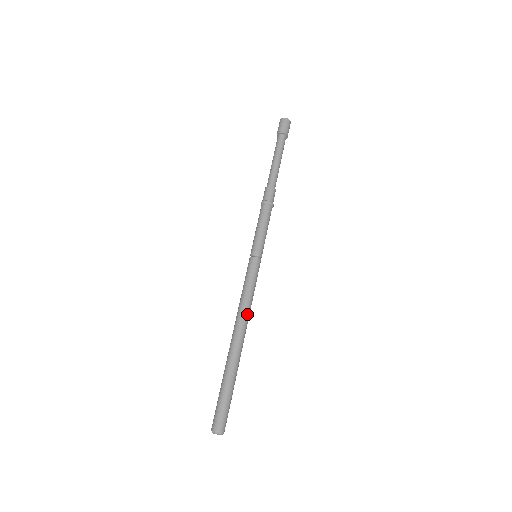
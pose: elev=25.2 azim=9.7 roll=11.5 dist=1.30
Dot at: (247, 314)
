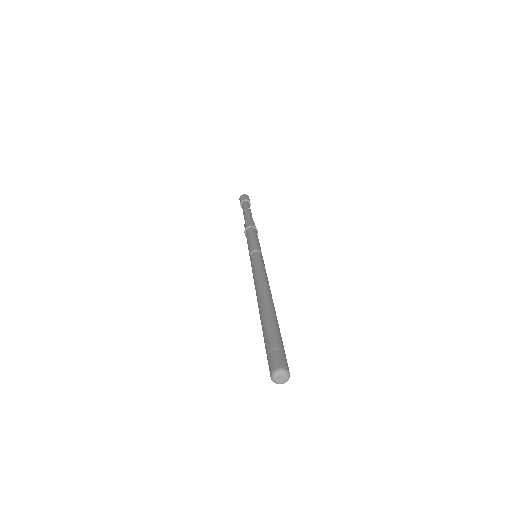
Dot at: (269, 286)
